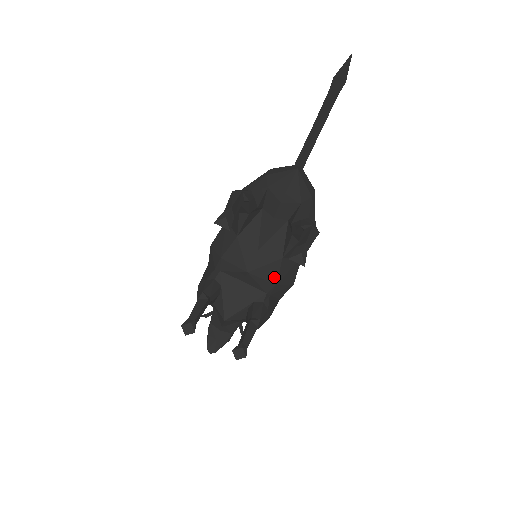
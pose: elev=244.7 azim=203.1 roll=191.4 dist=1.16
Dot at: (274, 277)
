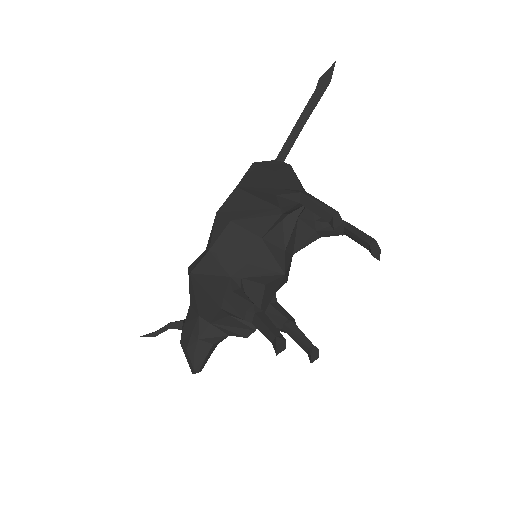
Dot at: (288, 275)
